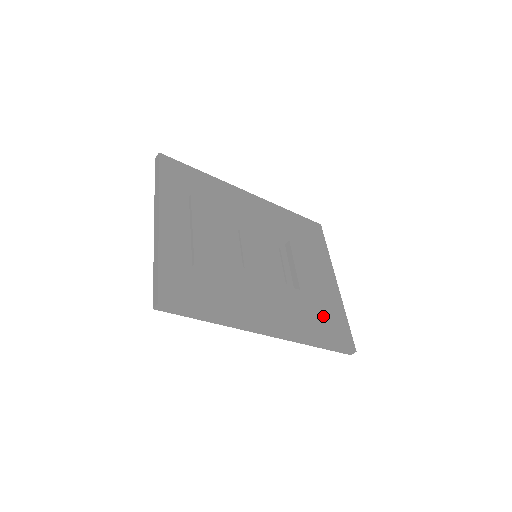
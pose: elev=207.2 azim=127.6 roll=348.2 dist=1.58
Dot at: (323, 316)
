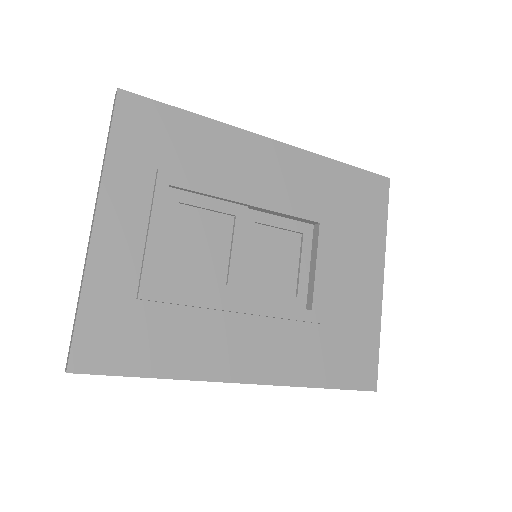
Dot at: (340, 344)
